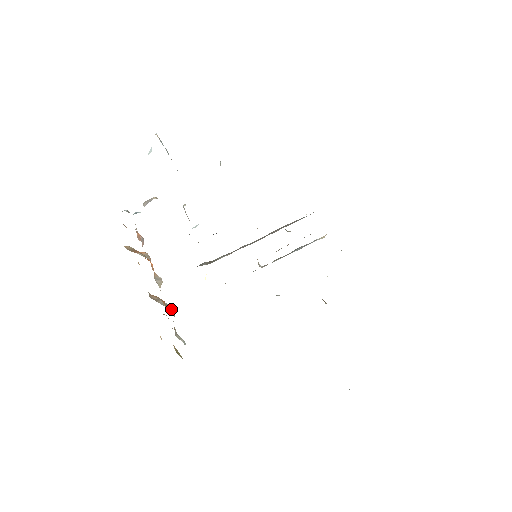
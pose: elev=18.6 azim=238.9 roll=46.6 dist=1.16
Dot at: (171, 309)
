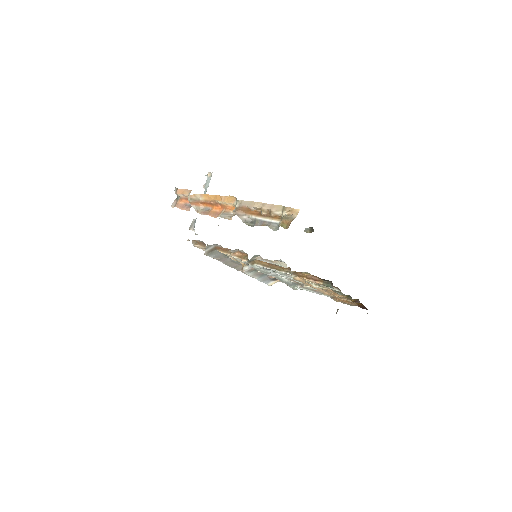
Dot at: (248, 224)
